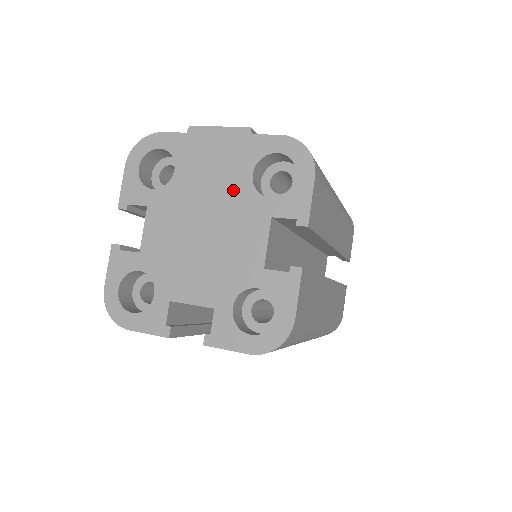
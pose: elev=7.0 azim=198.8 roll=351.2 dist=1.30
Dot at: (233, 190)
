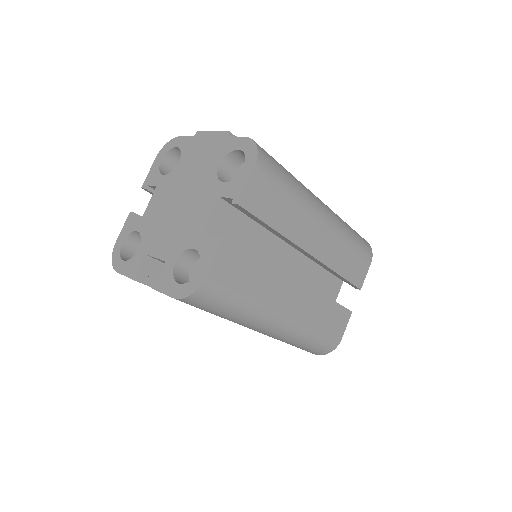
Dot at: (205, 176)
